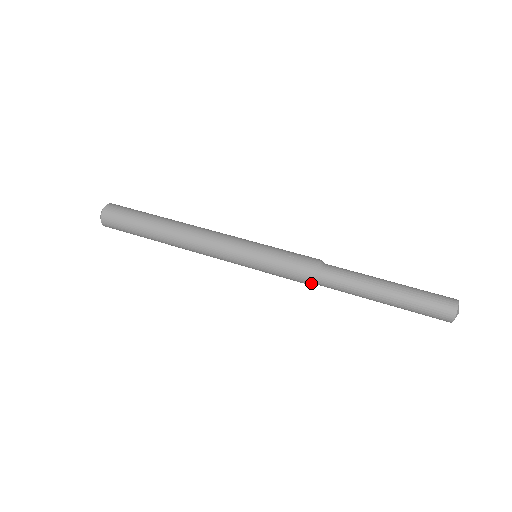
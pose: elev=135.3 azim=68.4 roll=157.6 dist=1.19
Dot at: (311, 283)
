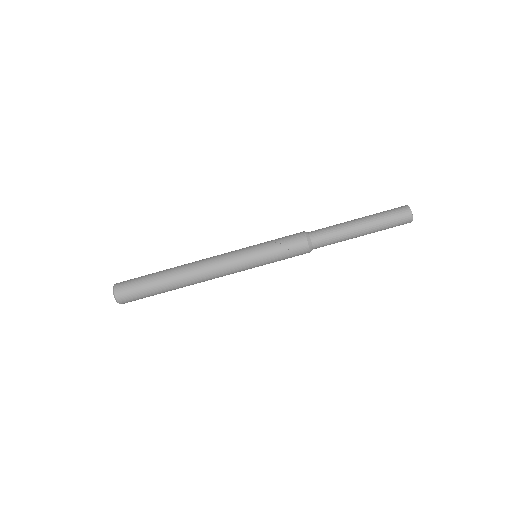
Dot at: occluded
